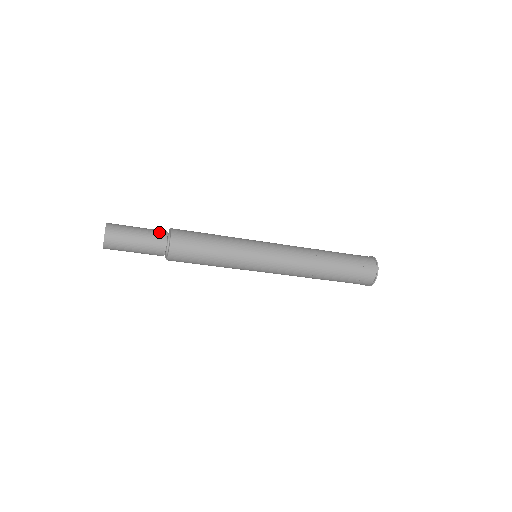
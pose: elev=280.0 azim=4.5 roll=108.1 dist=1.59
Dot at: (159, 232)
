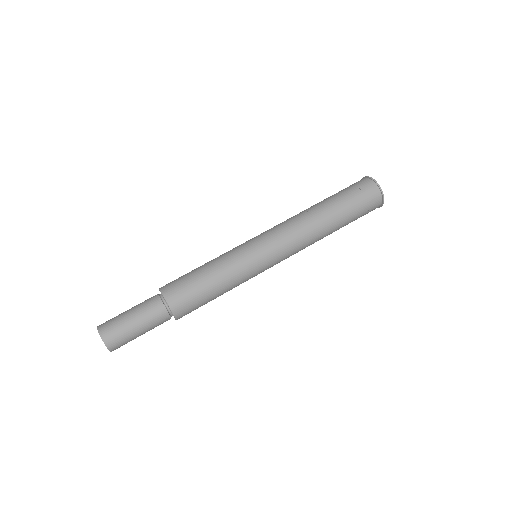
Dot at: (157, 312)
